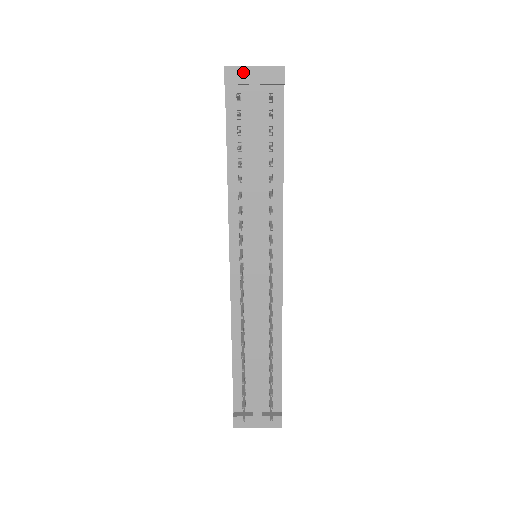
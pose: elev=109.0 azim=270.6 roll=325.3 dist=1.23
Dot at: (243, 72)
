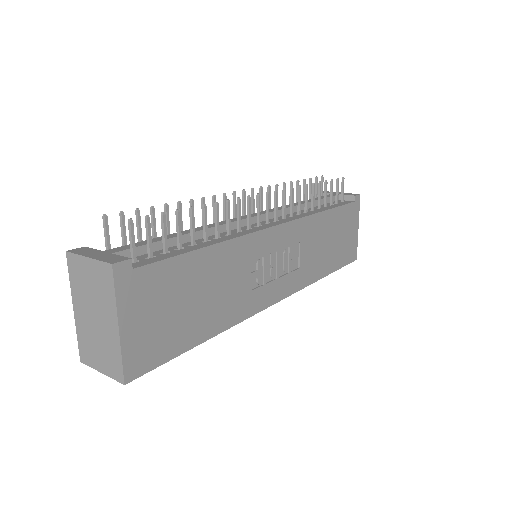
Dot at: occluded
